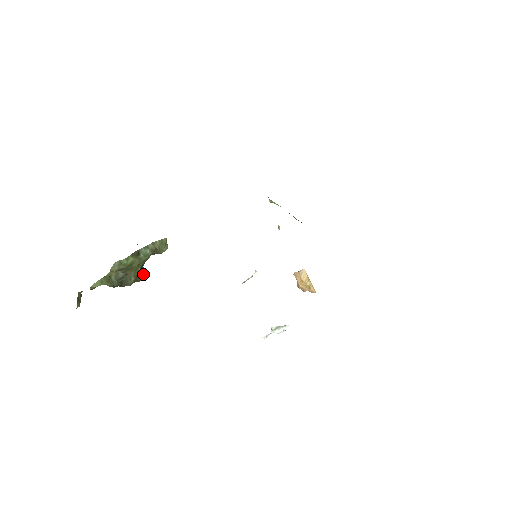
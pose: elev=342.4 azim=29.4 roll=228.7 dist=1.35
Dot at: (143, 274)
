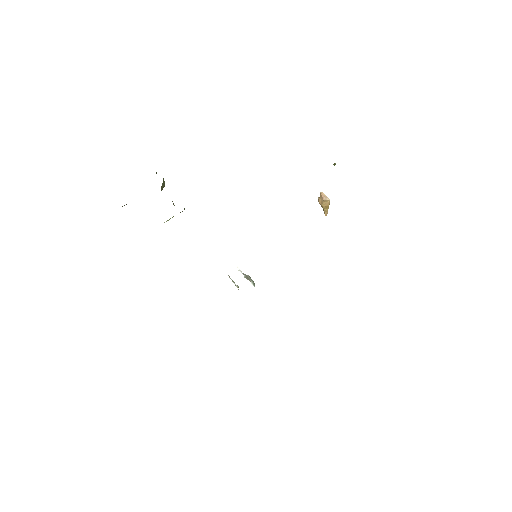
Dot at: occluded
